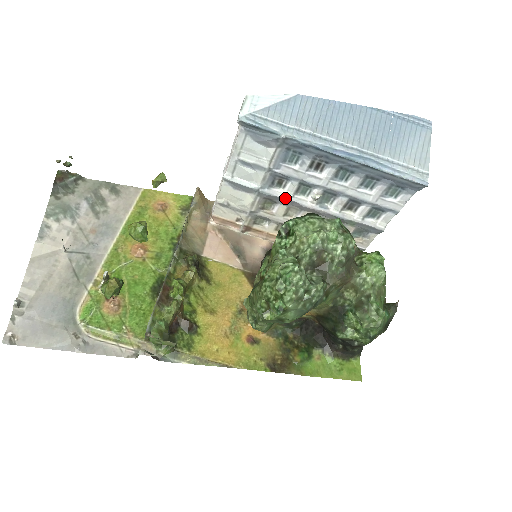
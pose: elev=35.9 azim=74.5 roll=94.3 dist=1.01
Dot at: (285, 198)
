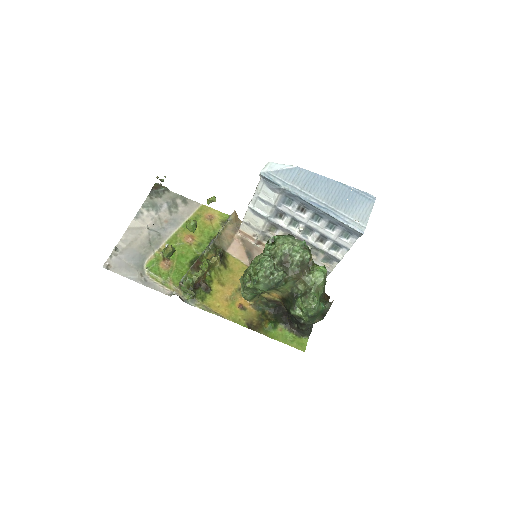
Dot at: (283, 226)
